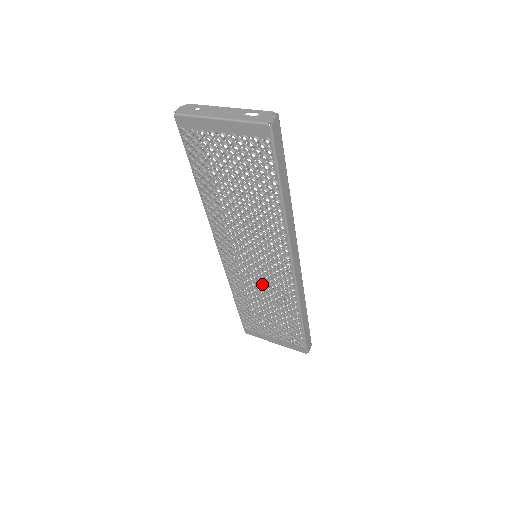
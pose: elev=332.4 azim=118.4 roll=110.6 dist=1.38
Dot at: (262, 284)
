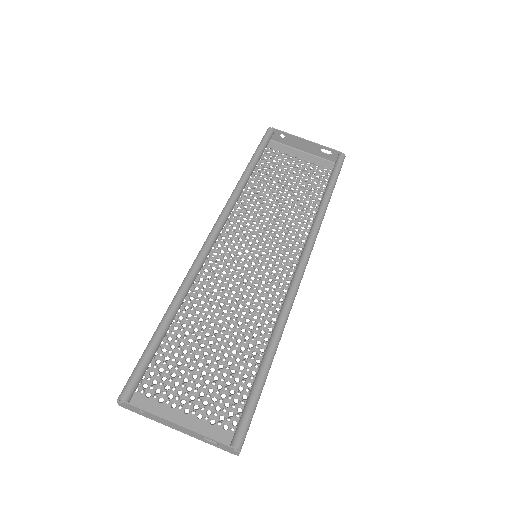
Dot at: (271, 231)
